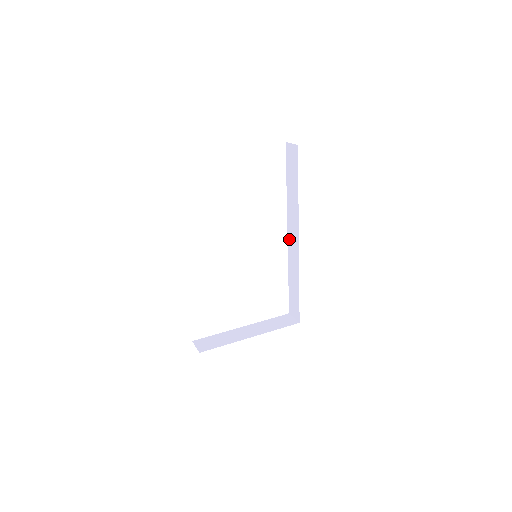
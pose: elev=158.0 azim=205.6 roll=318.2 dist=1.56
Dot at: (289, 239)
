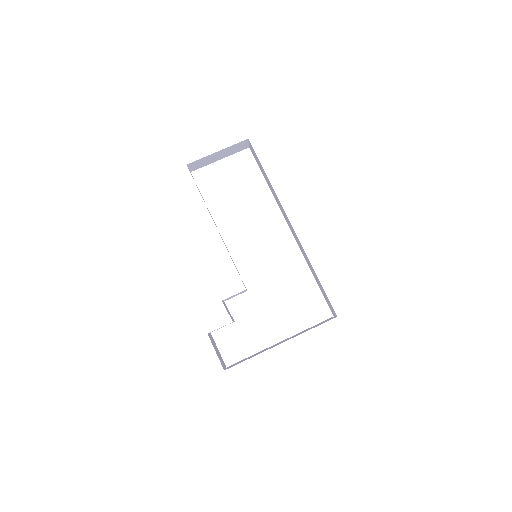
Dot at: (292, 232)
